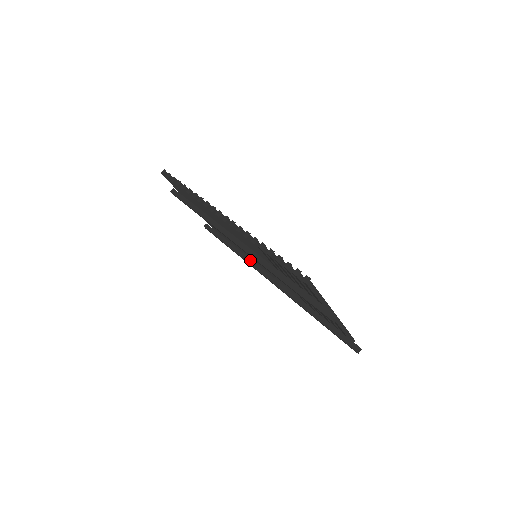
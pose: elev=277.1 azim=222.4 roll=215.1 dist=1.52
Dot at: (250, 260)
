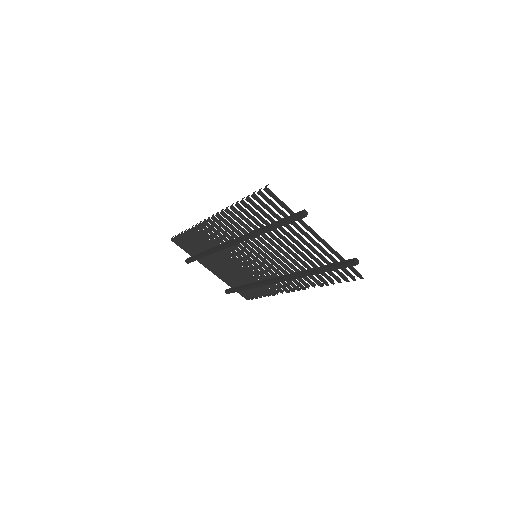
Dot at: (262, 281)
